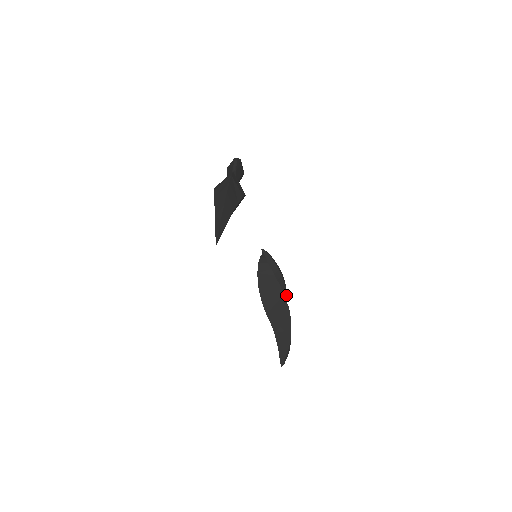
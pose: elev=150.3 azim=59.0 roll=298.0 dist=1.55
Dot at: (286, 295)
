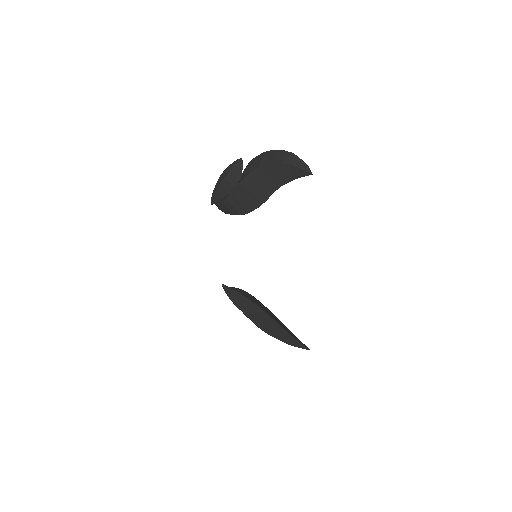
Dot at: occluded
